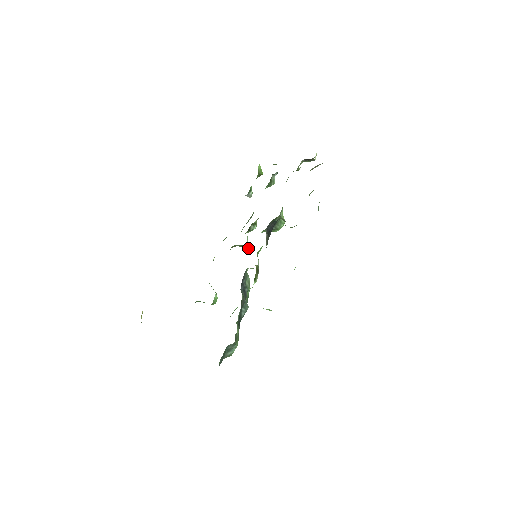
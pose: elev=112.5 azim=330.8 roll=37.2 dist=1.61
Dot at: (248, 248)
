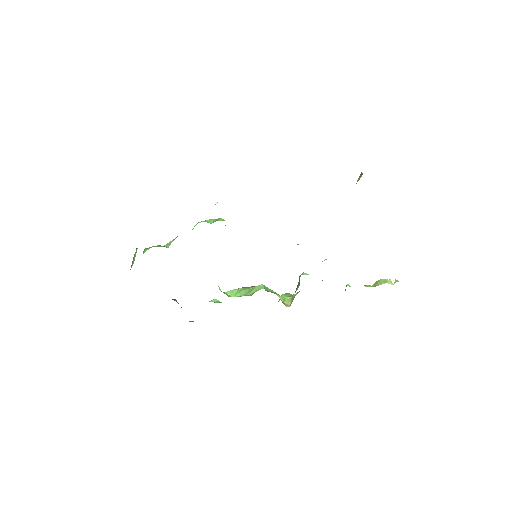
Dot at: occluded
